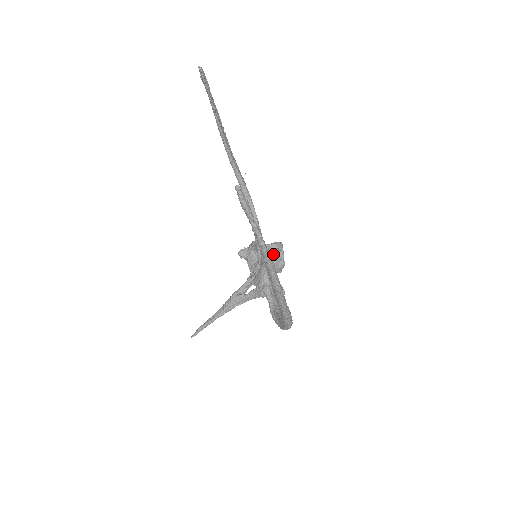
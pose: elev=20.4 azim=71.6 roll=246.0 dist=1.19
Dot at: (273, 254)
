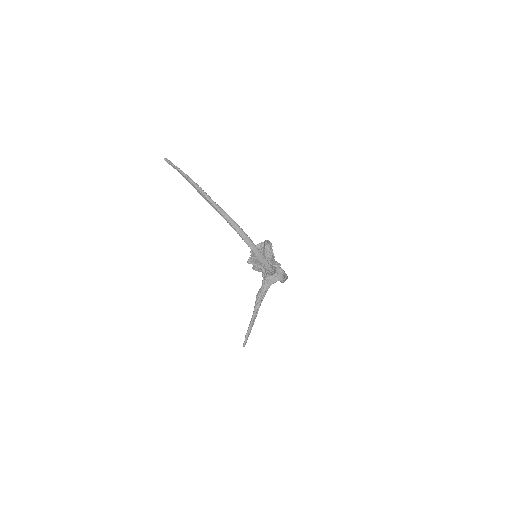
Dot at: (261, 245)
